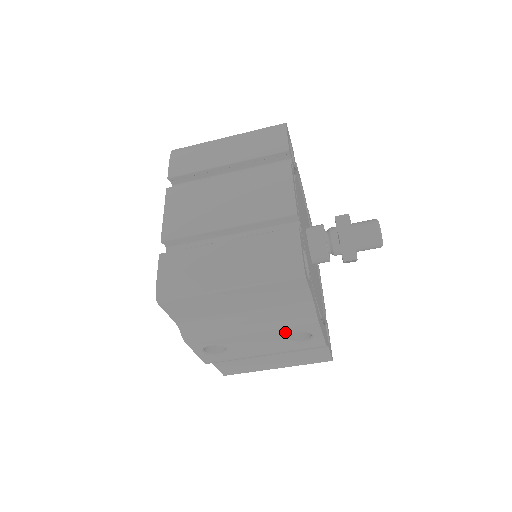
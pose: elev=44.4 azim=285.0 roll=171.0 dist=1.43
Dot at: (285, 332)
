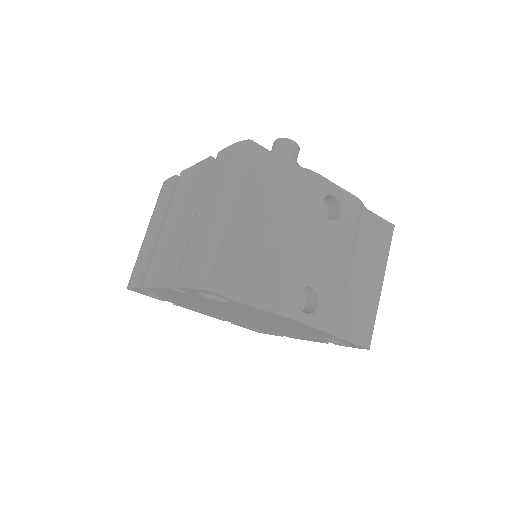
Dot at: (316, 212)
